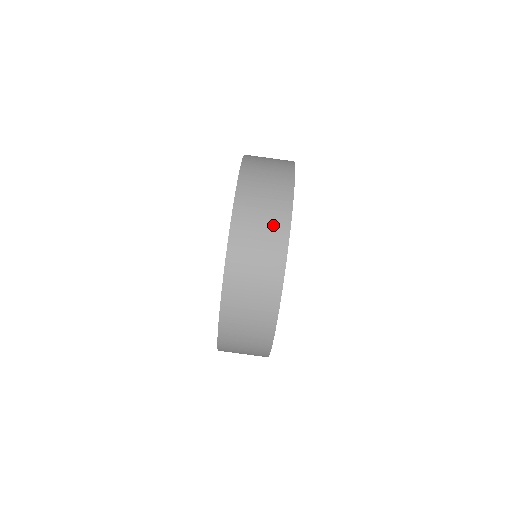
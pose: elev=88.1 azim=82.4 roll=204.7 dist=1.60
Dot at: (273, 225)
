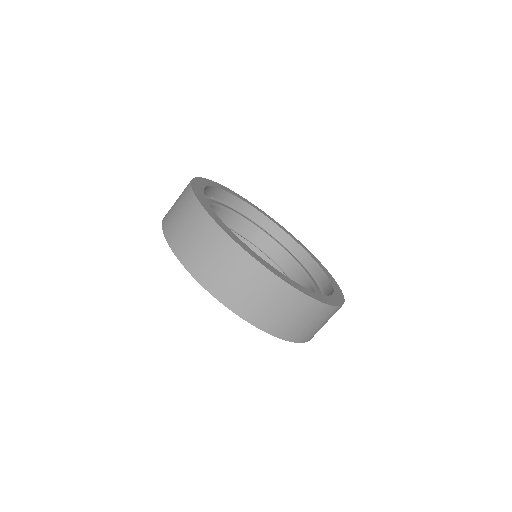
Dot at: (277, 296)
